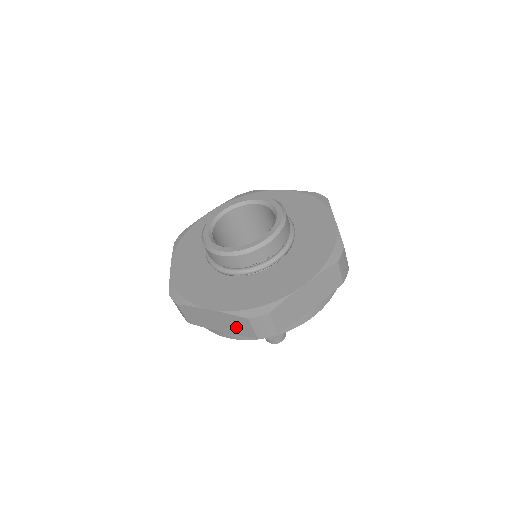
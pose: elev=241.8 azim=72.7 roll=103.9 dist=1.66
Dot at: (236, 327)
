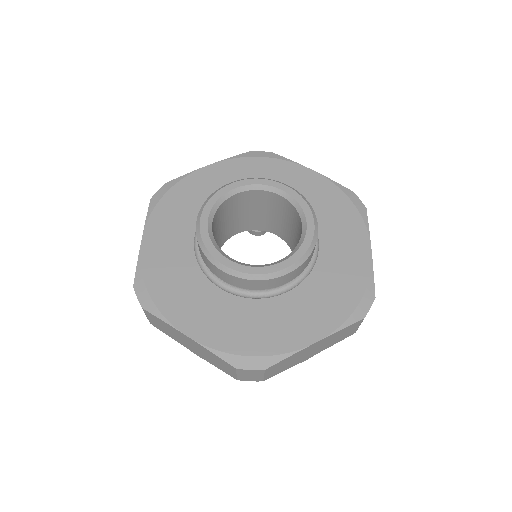
Dot at: (214, 361)
